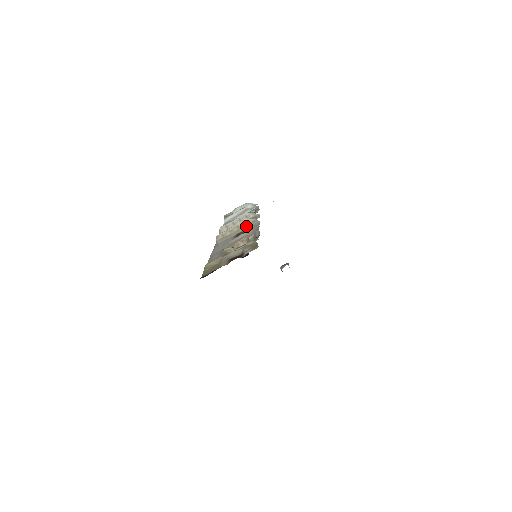
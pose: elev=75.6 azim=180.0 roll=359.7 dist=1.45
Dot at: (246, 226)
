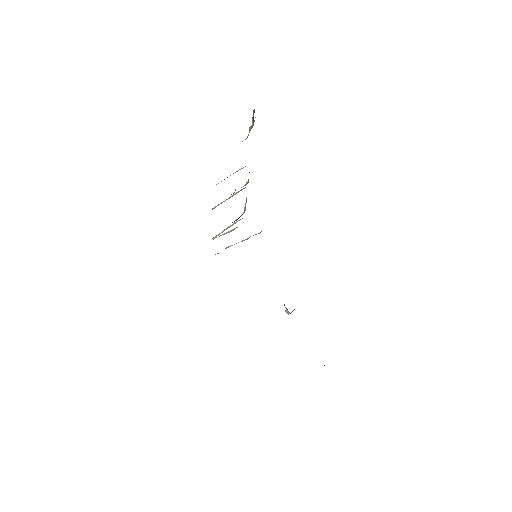
Dot at: occluded
